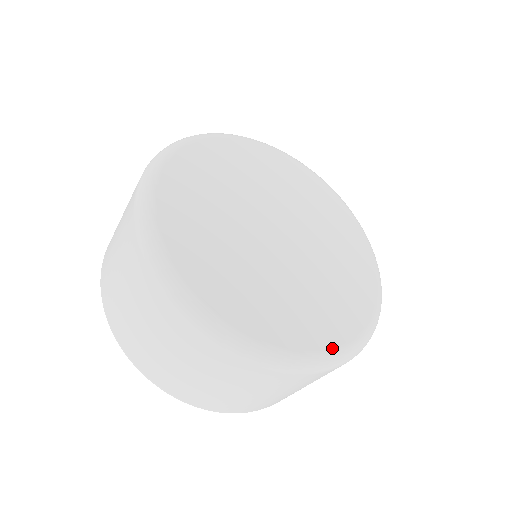
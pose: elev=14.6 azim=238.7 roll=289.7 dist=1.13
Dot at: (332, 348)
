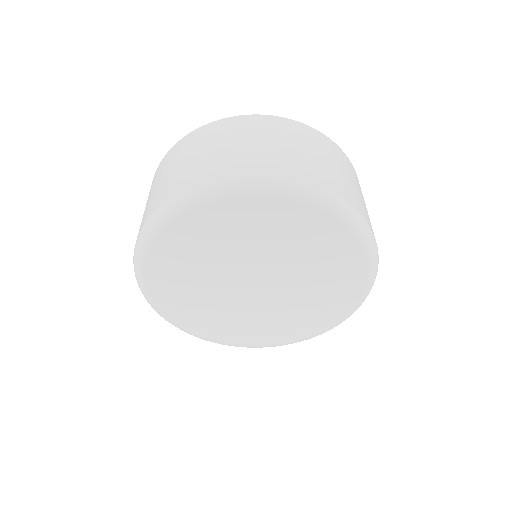
Dot at: (277, 344)
